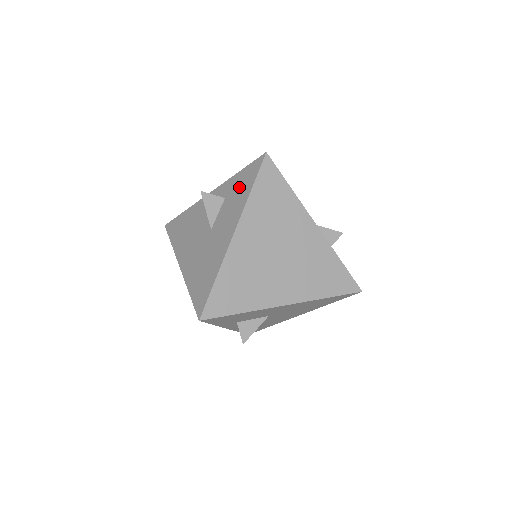
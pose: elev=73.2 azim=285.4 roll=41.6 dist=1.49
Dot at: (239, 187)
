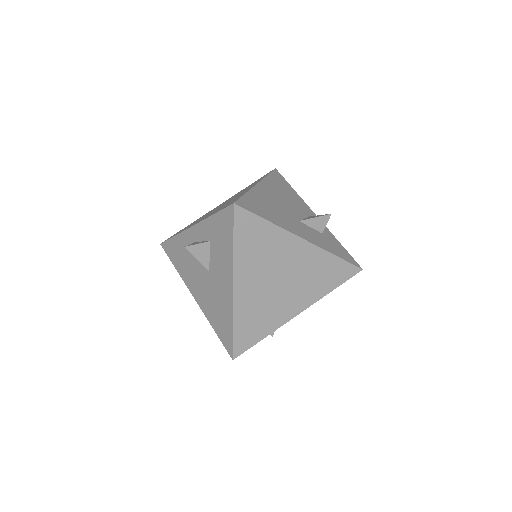
Dot at: (220, 235)
